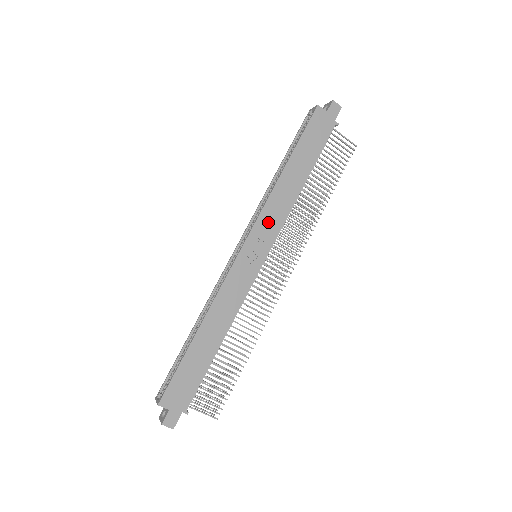
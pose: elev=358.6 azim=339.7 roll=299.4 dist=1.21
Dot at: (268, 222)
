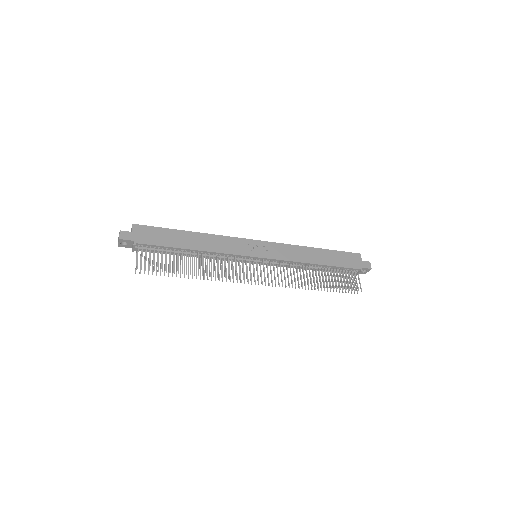
Dot at: (281, 250)
